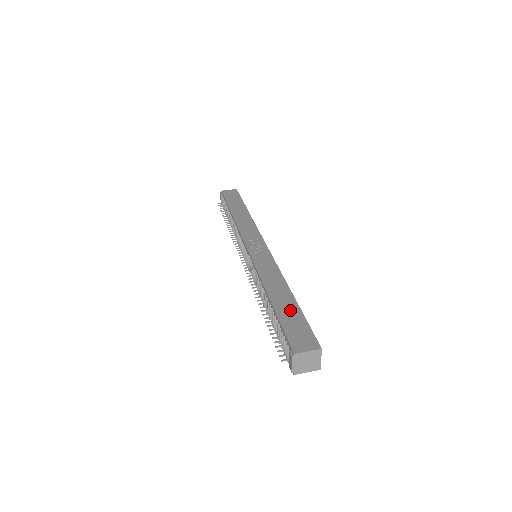
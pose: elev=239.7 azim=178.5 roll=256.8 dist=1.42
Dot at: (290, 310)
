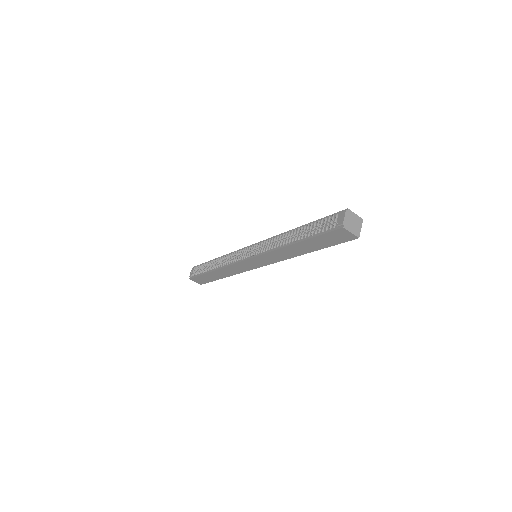
Dot at: occluded
